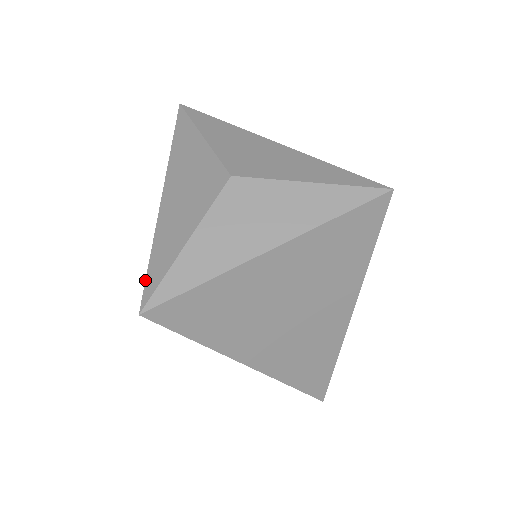
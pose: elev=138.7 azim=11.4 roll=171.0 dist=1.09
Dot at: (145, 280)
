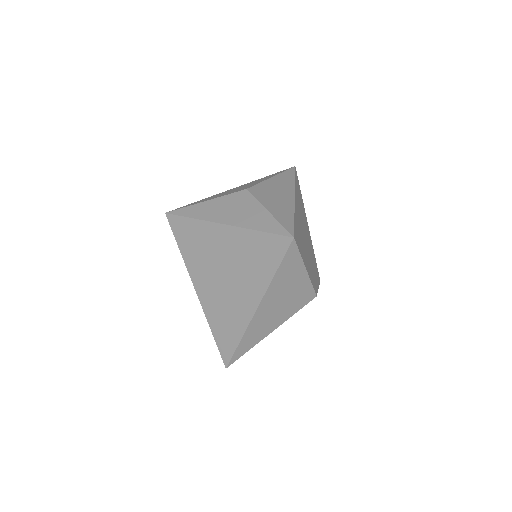
Dot at: (183, 206)
